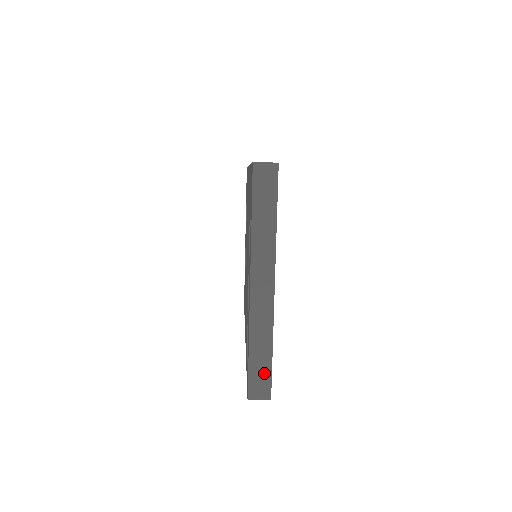
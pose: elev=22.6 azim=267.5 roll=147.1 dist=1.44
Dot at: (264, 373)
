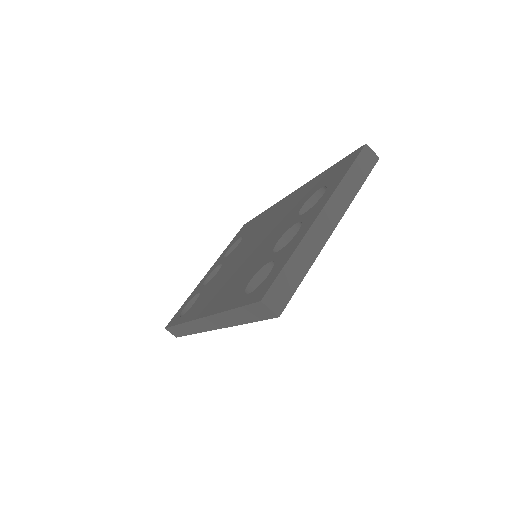
Dot at: (289, 288)
